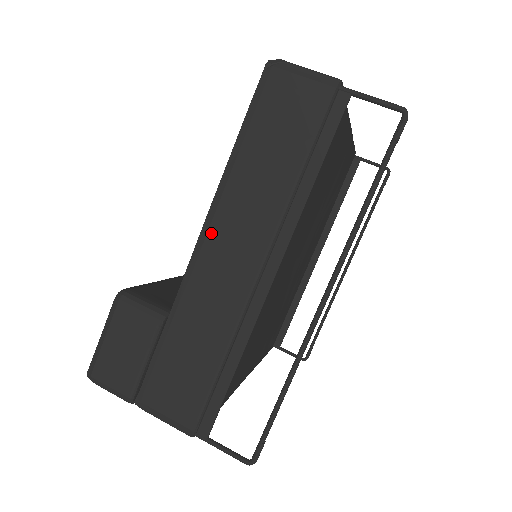
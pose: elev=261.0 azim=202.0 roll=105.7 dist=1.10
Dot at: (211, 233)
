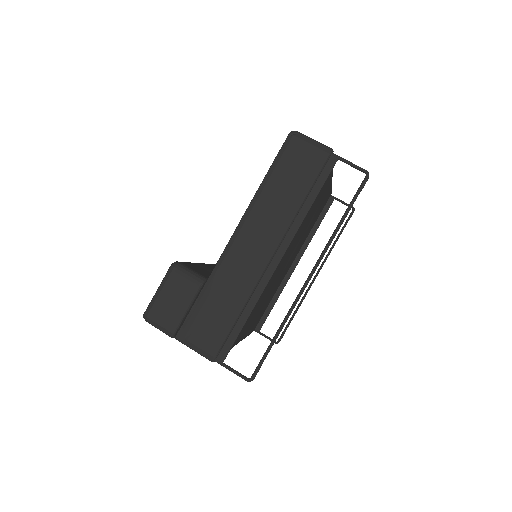
Dot at: (243, 230)
